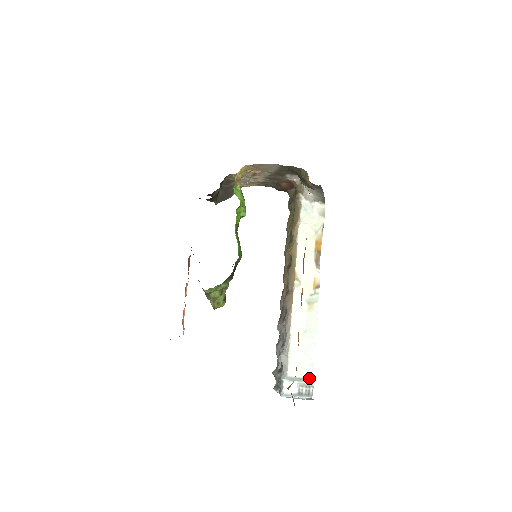
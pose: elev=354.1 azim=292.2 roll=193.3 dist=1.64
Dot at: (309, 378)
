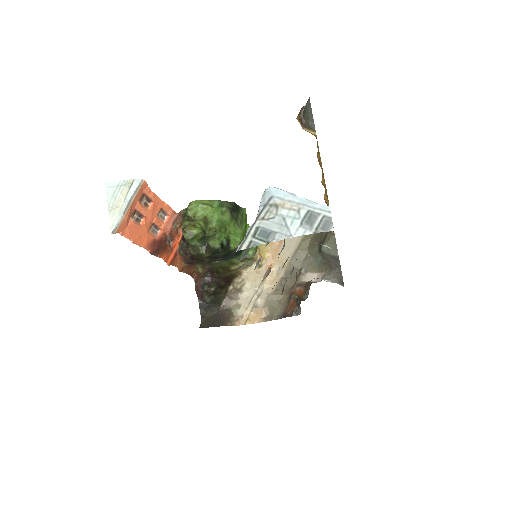
Dot at: occluded
